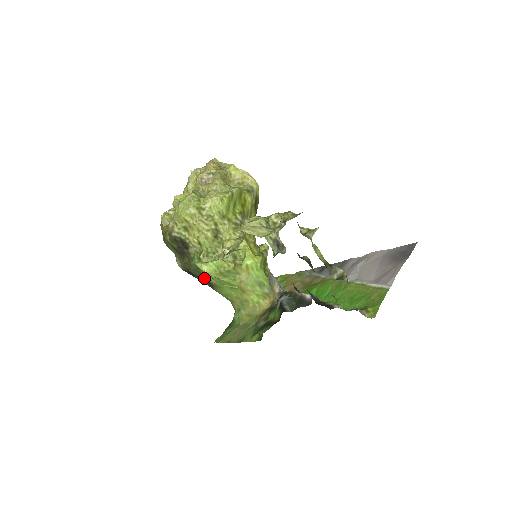
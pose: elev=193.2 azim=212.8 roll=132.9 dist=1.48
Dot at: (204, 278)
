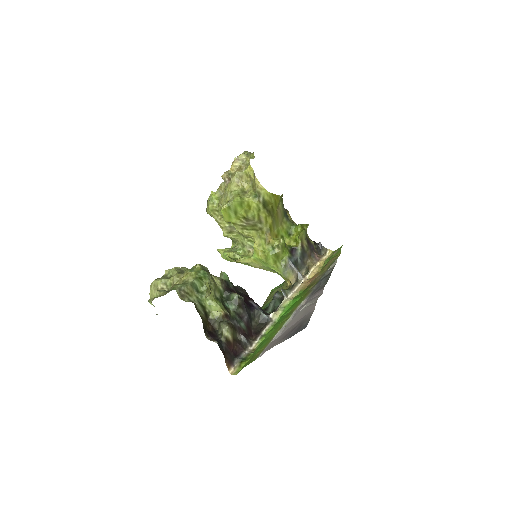
Dot at: occluded
